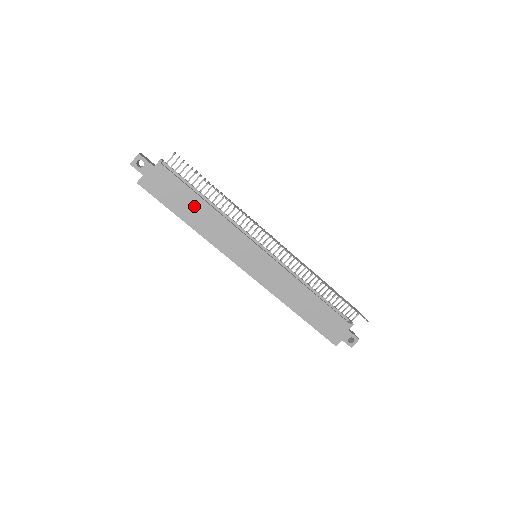
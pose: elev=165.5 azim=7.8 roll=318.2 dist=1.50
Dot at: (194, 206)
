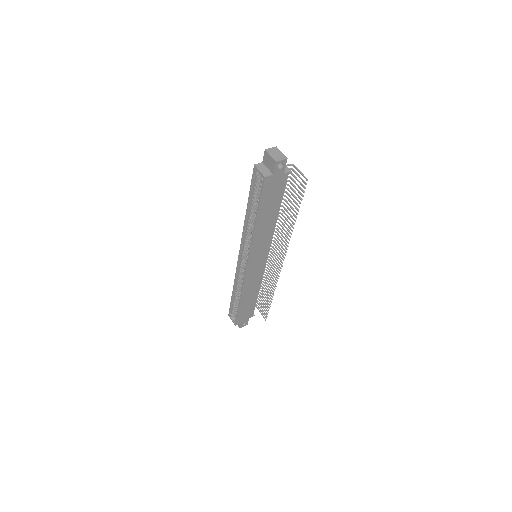
Dot at: (271, 213)
